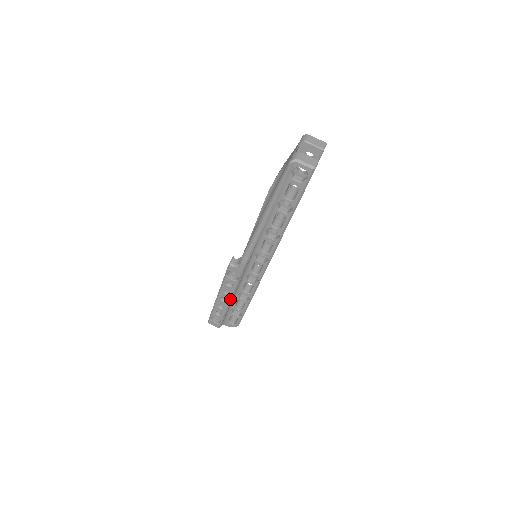
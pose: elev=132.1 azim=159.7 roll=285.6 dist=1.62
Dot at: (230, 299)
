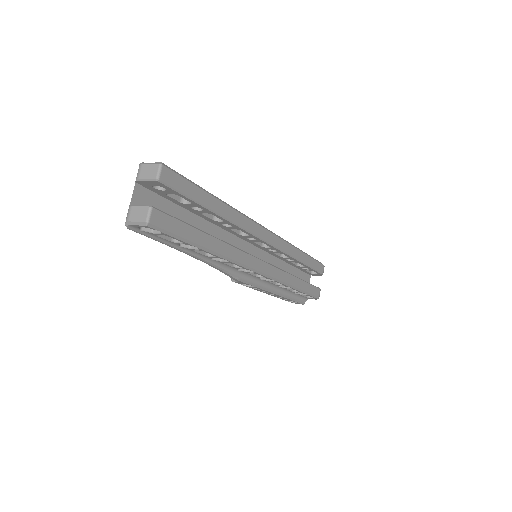
Dot at: (275, 294)
